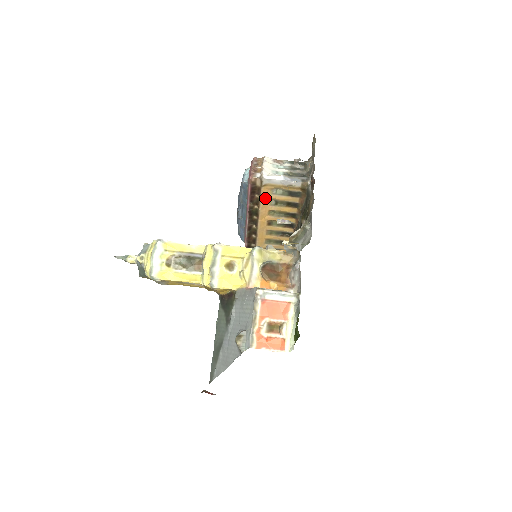
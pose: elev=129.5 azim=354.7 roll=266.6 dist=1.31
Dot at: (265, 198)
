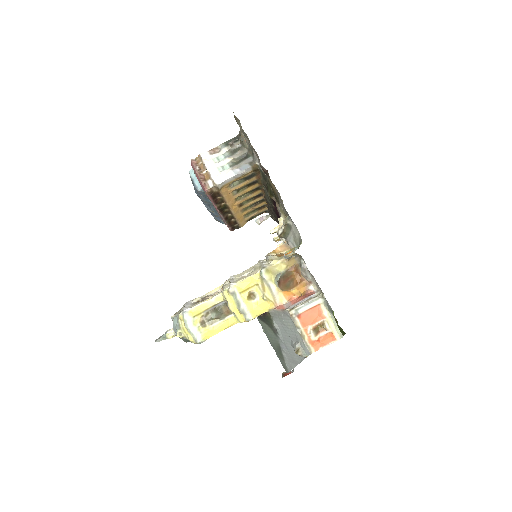
Dot at: (227, 194)
